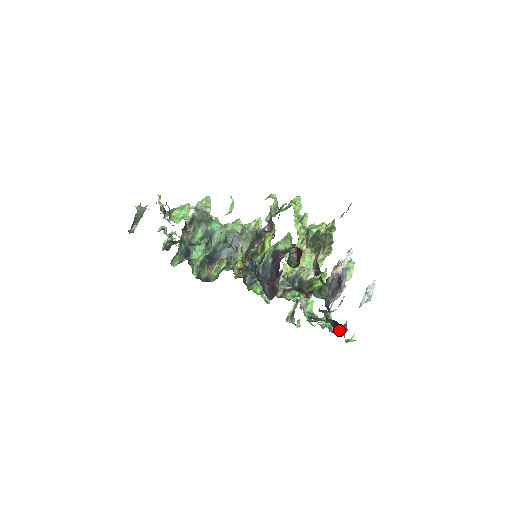
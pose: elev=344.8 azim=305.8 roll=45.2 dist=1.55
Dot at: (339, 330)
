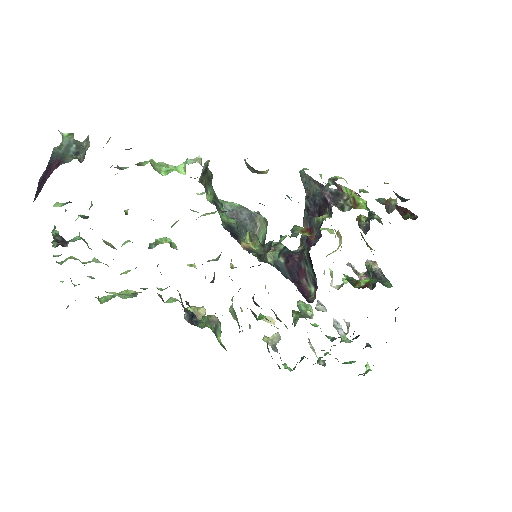
Dot at: occluded
